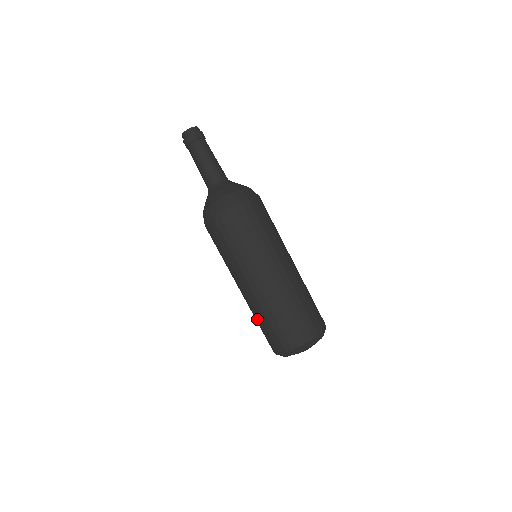
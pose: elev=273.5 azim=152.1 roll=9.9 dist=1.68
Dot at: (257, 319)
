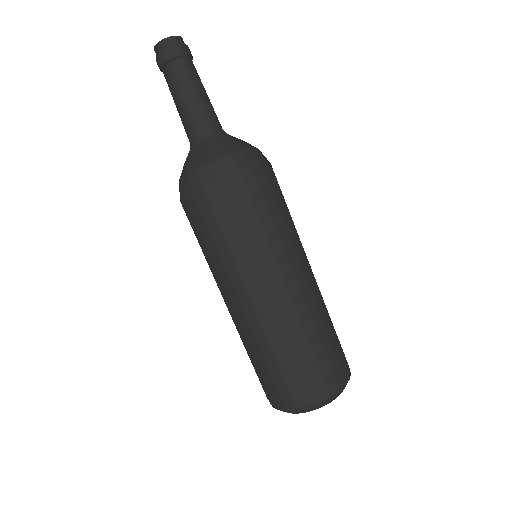
Dot at: occluded
